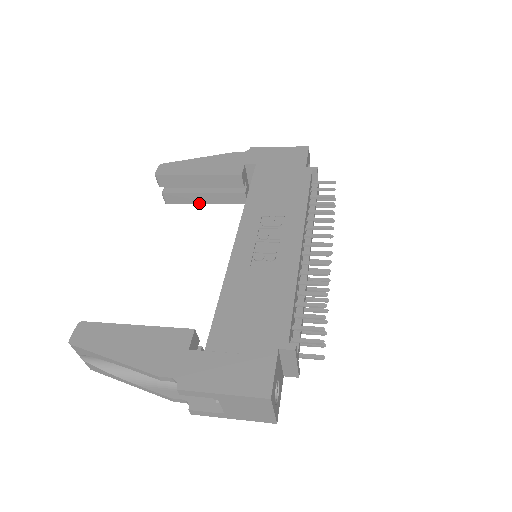
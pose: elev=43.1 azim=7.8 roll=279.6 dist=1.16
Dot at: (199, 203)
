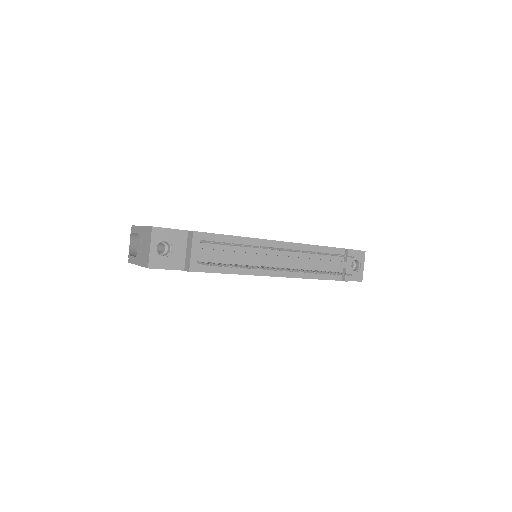
Dot at: occluded
